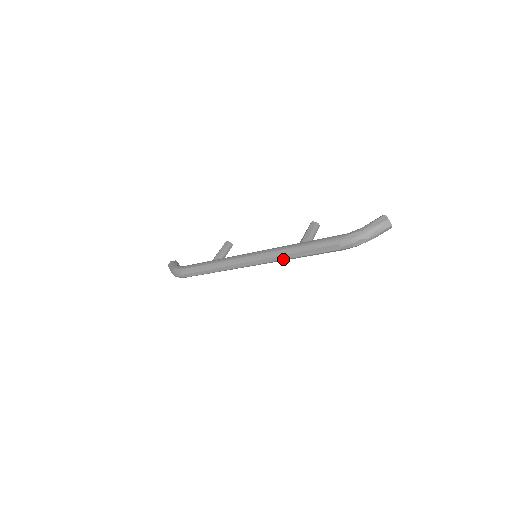
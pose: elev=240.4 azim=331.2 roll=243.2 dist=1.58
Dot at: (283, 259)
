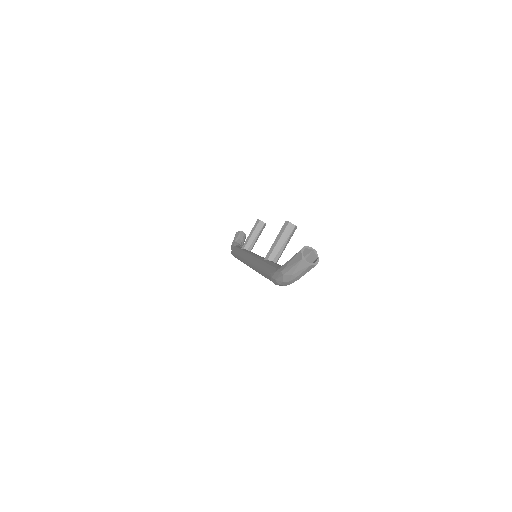
Dot at: occluded
